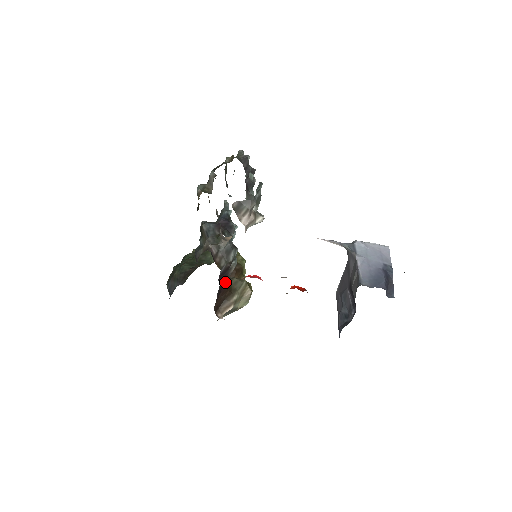
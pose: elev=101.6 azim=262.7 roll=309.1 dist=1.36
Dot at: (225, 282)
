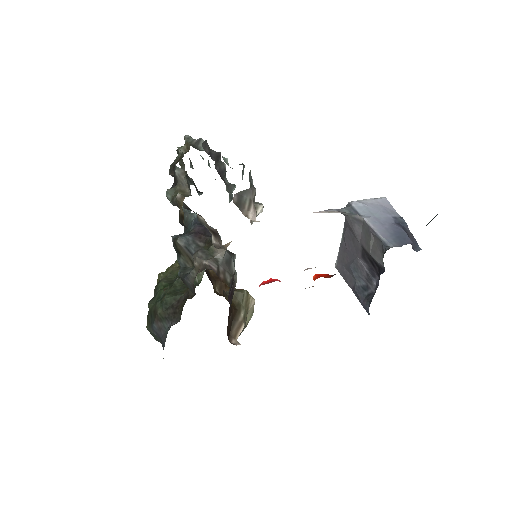
Dot at: occluded
